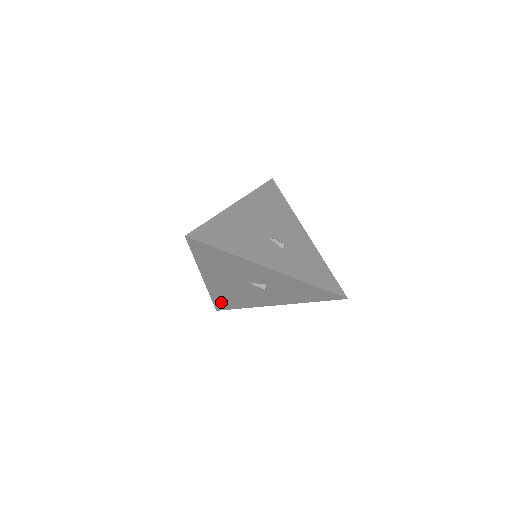
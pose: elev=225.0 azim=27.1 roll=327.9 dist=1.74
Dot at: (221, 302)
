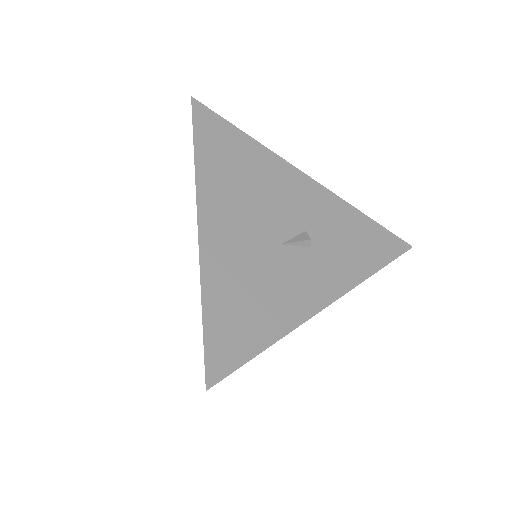
Dot at: occluded
